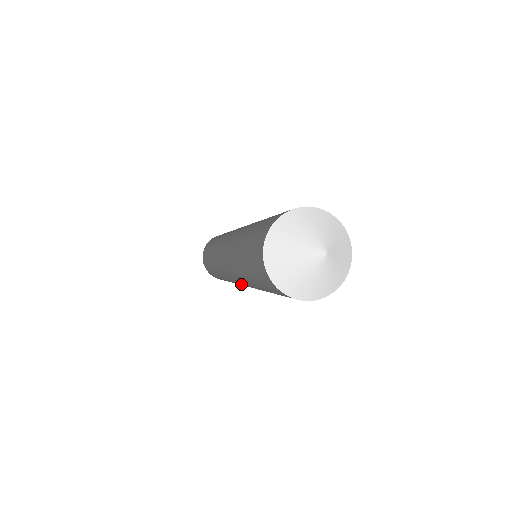
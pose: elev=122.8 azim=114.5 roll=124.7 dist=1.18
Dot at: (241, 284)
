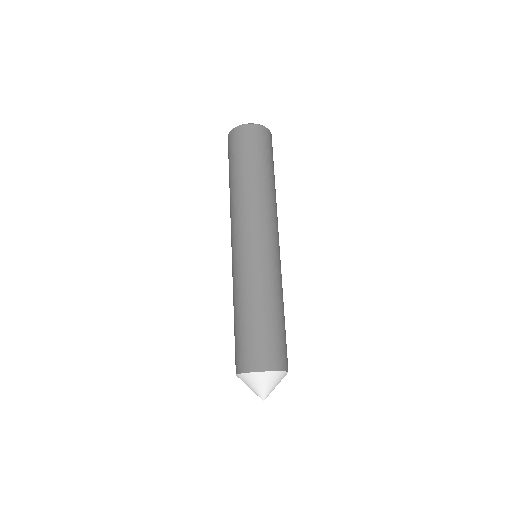
Dot at: occluded
